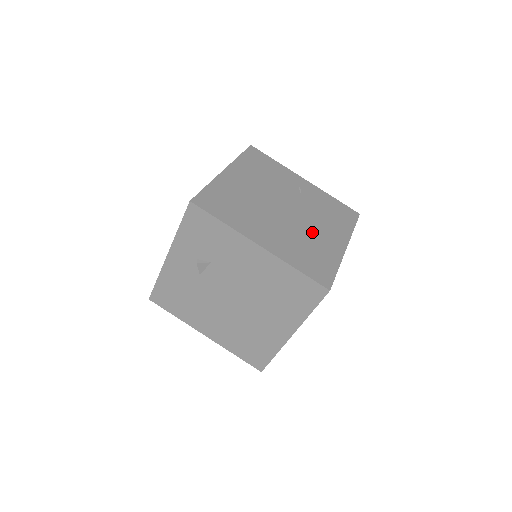
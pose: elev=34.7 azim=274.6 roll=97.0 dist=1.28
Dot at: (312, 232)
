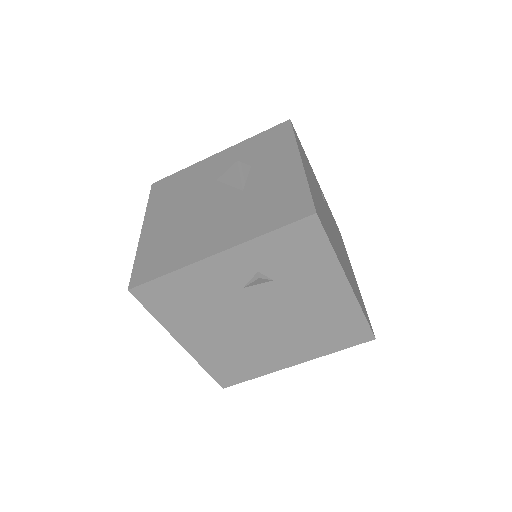
Dot at: occluded
